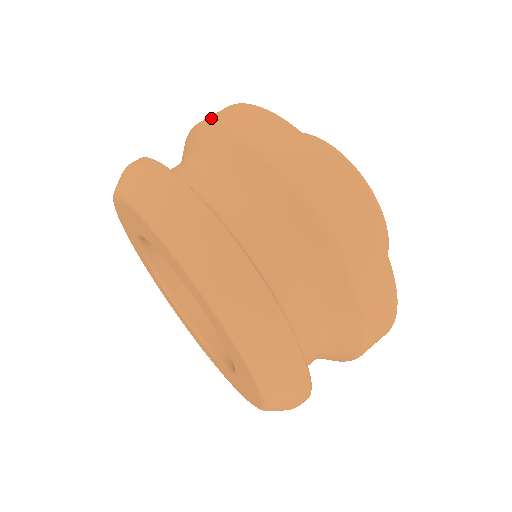
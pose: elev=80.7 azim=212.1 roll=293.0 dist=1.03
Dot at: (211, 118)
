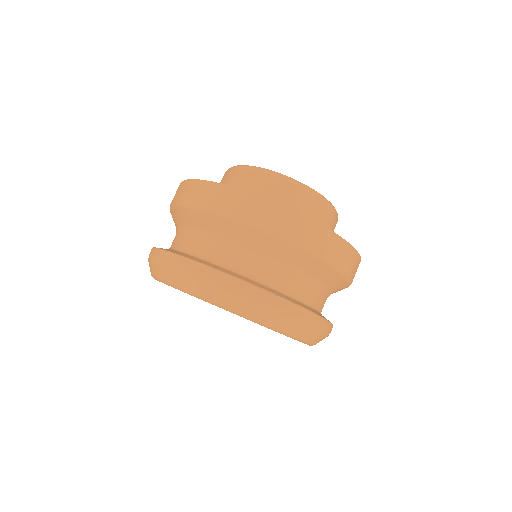
Dot at: (176, 200)
